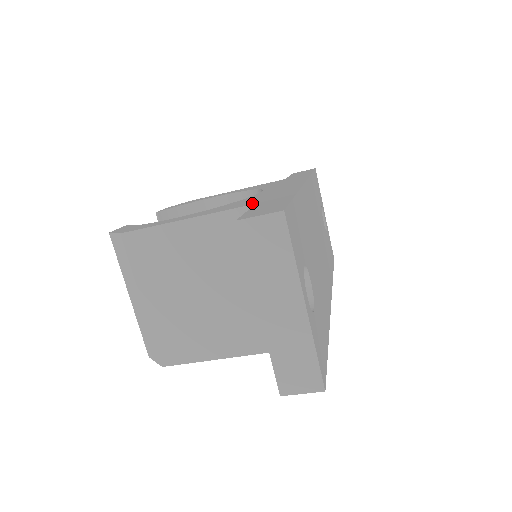
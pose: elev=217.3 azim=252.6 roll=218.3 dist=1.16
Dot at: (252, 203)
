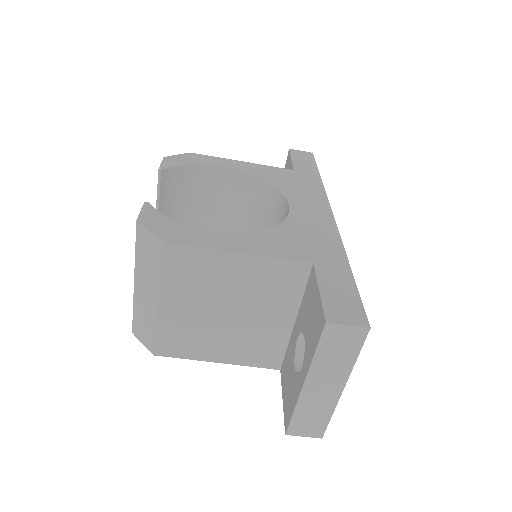
Dot at: (307, 257)
